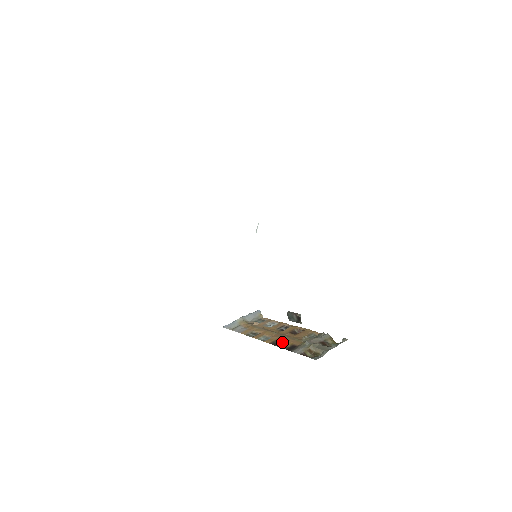
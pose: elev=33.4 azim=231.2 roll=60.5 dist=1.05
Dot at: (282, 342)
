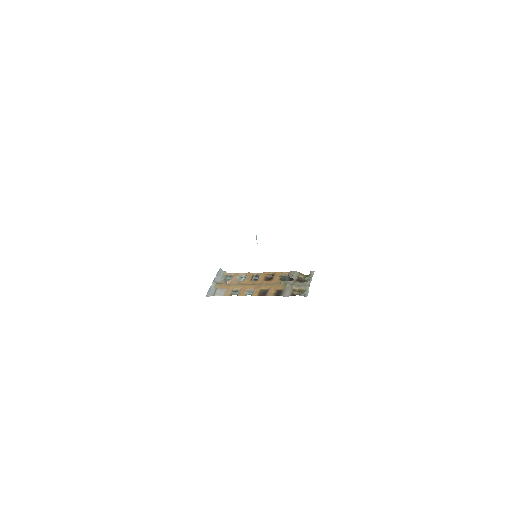
Dot at: (267, 291)
